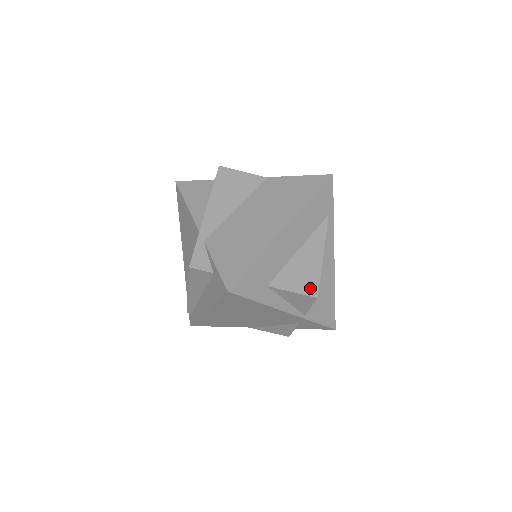
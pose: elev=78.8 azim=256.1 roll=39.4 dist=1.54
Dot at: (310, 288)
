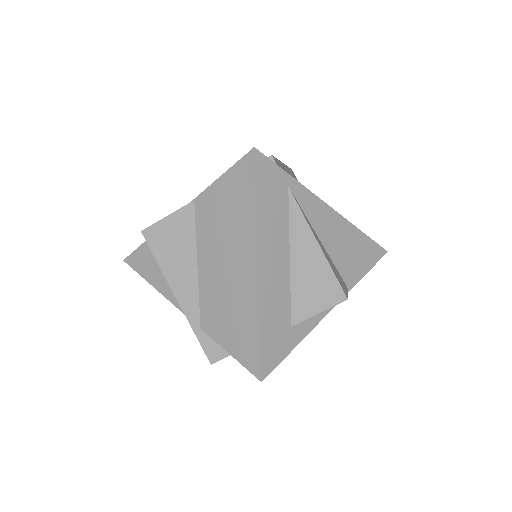
Dot at: (332, 295)
